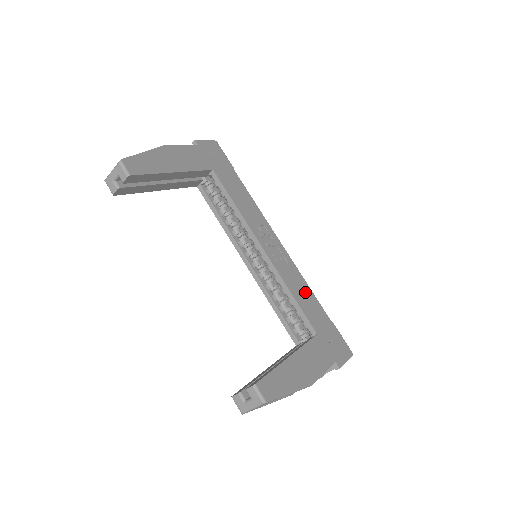
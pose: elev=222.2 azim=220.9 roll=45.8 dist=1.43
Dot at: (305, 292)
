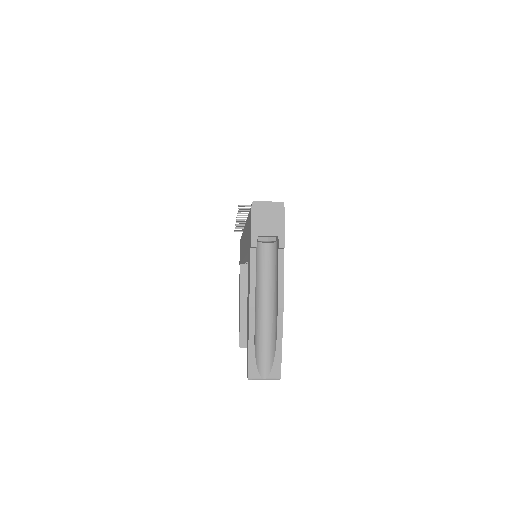
Dot at: occluded
